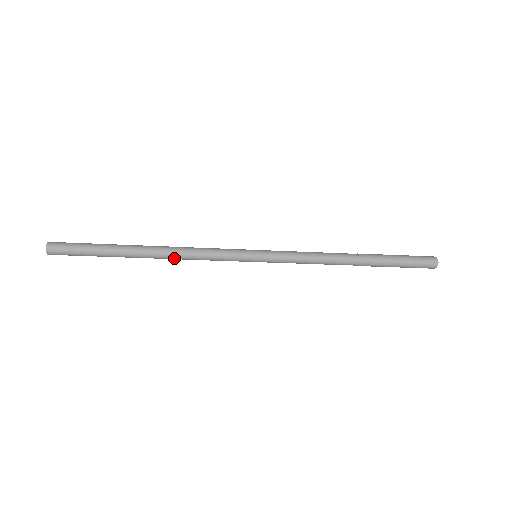
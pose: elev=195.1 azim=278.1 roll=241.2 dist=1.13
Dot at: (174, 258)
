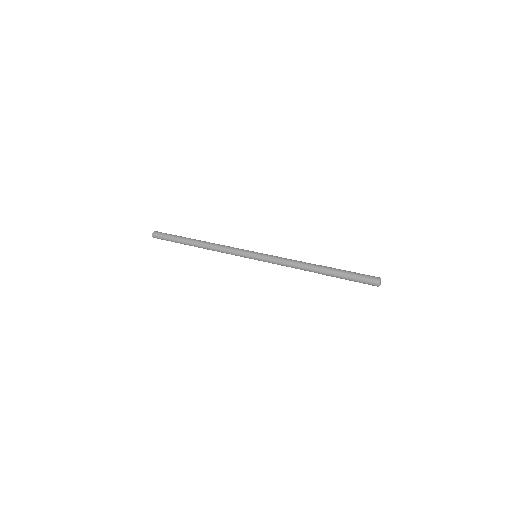
Dot at: (212, 250)
